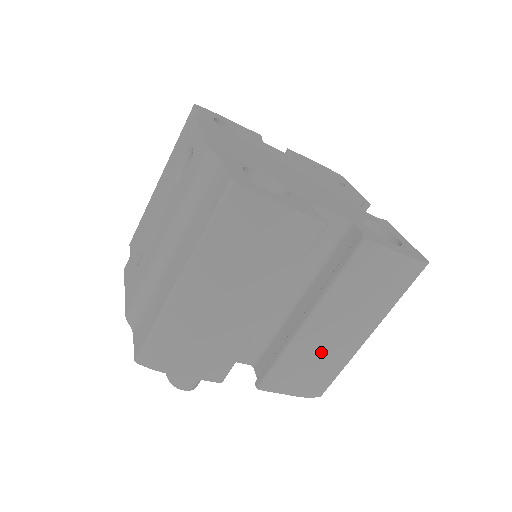
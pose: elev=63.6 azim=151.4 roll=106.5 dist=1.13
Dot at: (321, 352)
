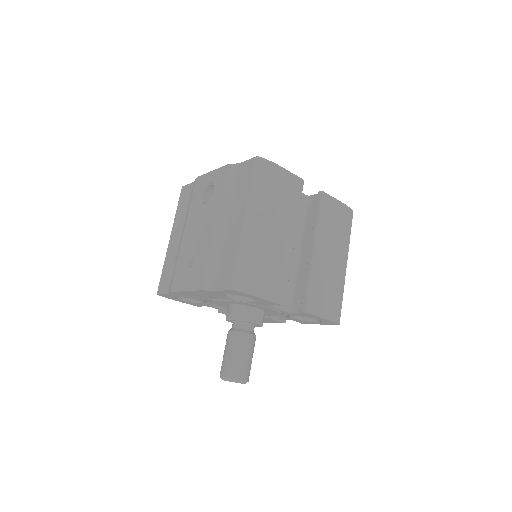
Dot at: (328, 277)
